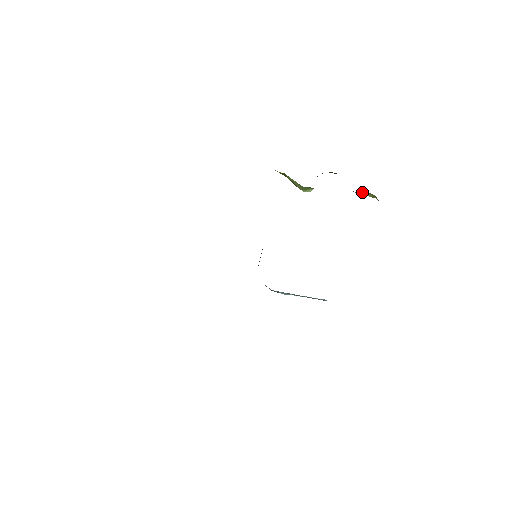
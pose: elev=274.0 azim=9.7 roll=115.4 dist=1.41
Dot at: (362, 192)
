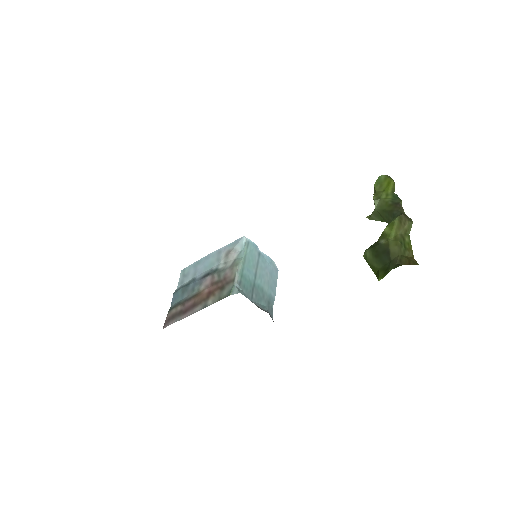
Dot at: occluded
